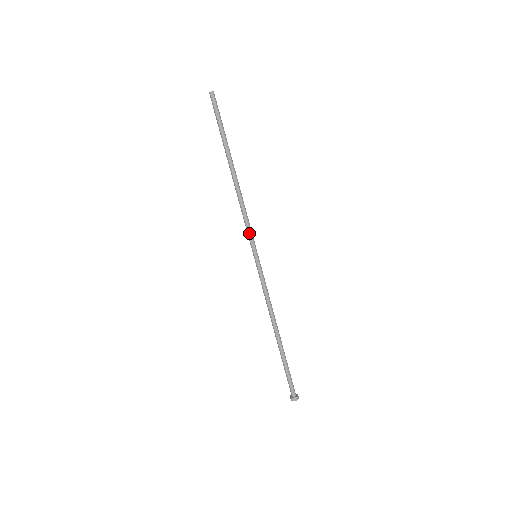
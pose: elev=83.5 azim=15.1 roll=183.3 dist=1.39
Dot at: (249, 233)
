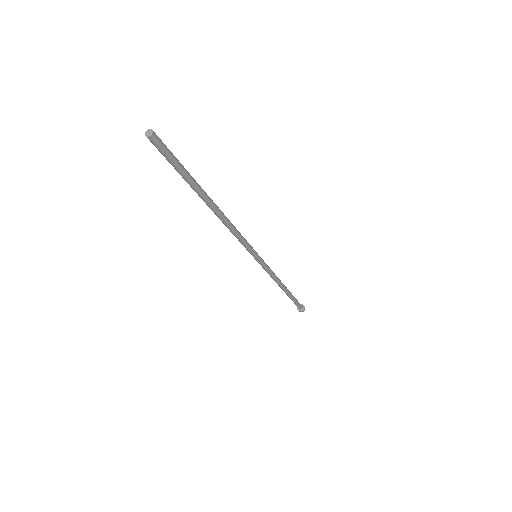
Dot at: (244, 246)
